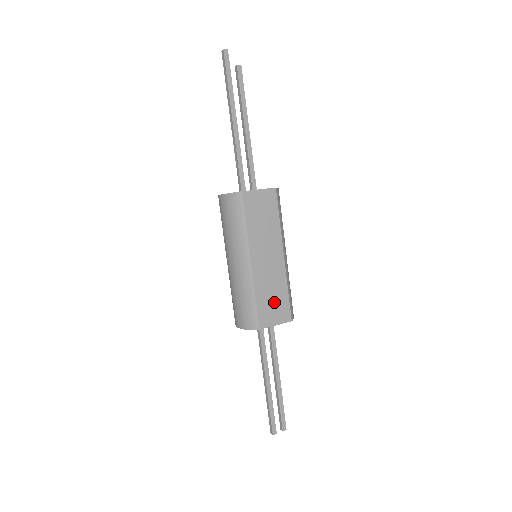
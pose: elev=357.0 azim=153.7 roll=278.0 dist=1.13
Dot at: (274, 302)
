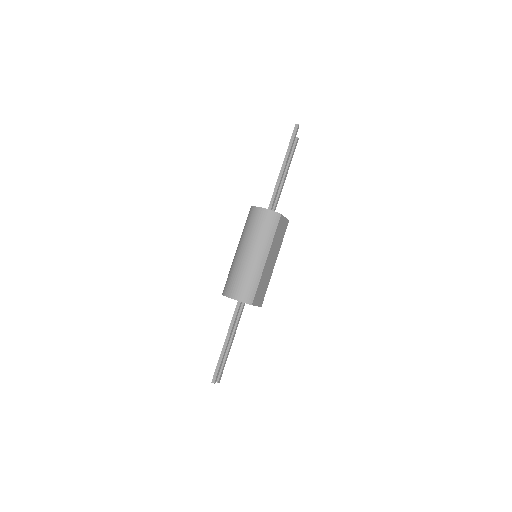
Dot at: (262, 291)
